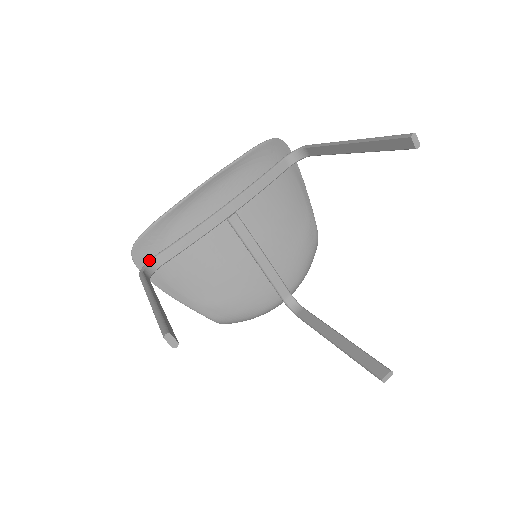
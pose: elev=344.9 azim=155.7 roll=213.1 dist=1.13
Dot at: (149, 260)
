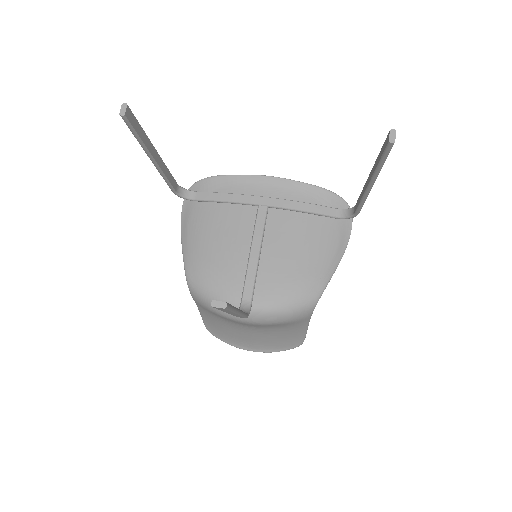
Dot at: occluded
